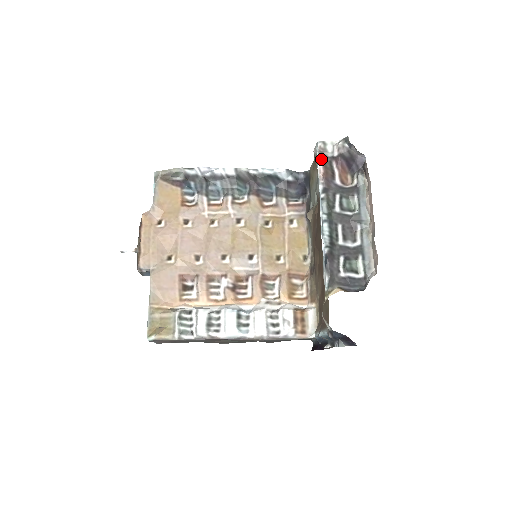
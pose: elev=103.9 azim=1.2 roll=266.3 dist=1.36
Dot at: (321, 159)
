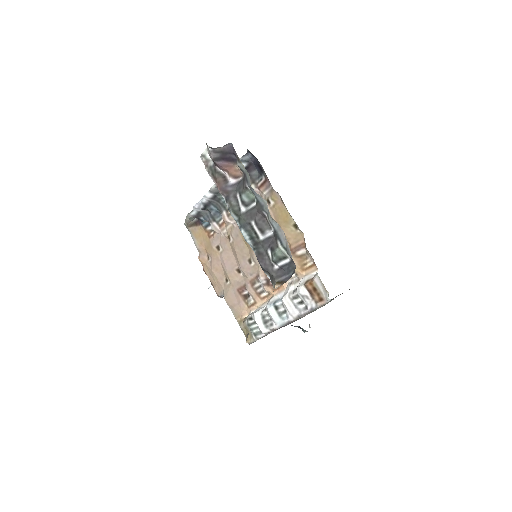
Dot at: (209, 173)
